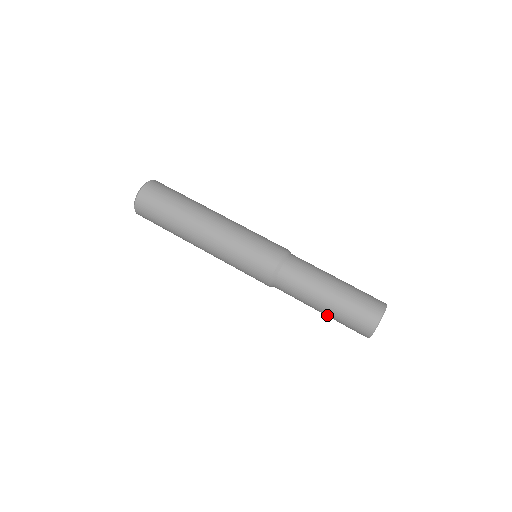
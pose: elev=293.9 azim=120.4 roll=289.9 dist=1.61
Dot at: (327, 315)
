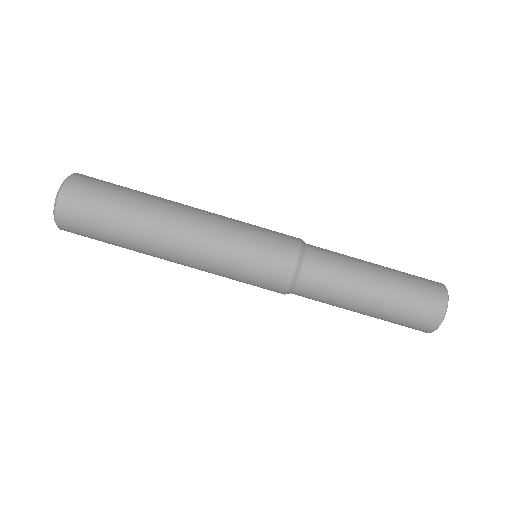
Dot at: (375, 313)
